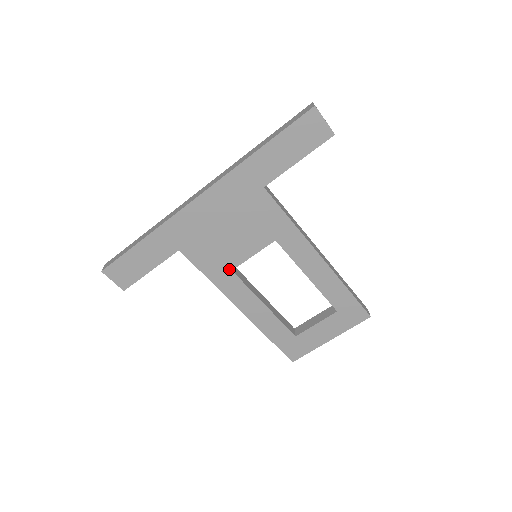
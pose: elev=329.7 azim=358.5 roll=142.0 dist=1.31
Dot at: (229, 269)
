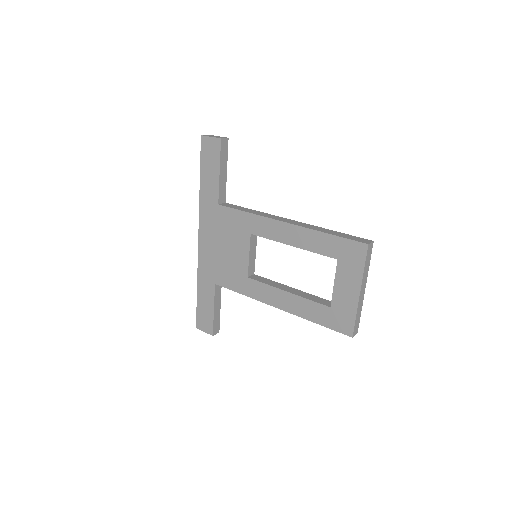
Dot at: (246, 277)
